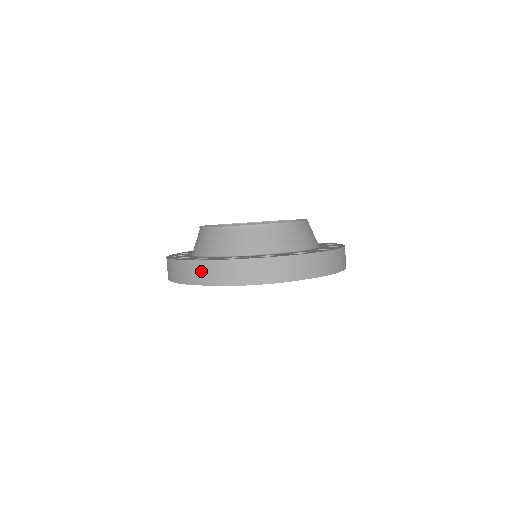
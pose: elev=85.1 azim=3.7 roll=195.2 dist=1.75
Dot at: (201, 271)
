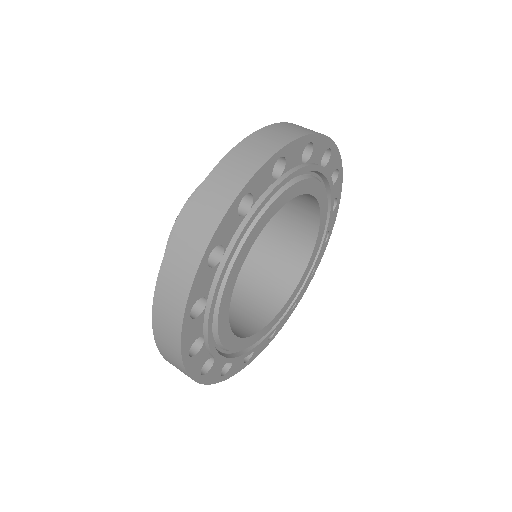
Dot at: (271, 135)
